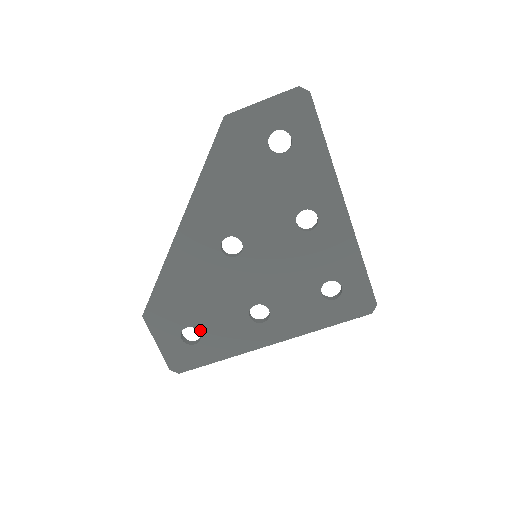
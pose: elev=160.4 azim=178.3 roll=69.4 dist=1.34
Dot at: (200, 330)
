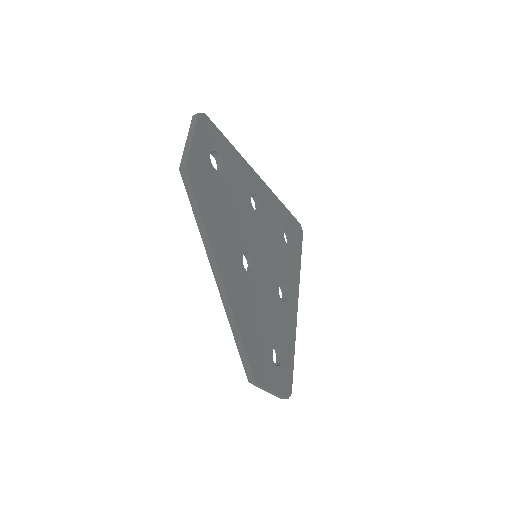
Dot at: (277, 345)
